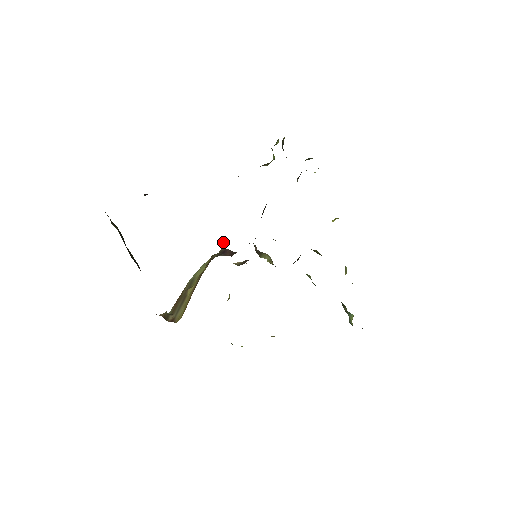
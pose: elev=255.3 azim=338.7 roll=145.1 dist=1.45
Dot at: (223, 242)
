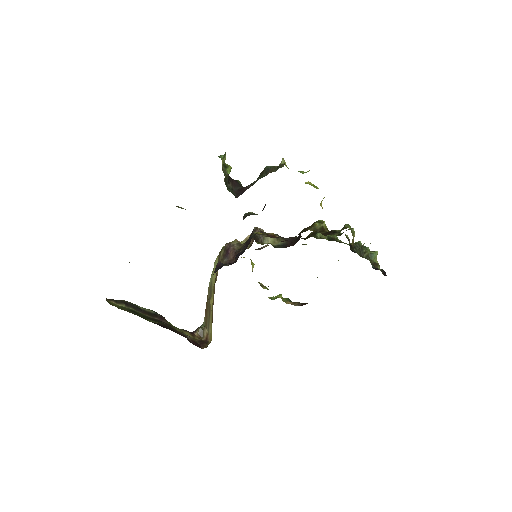
Dot at: (219, 263)
